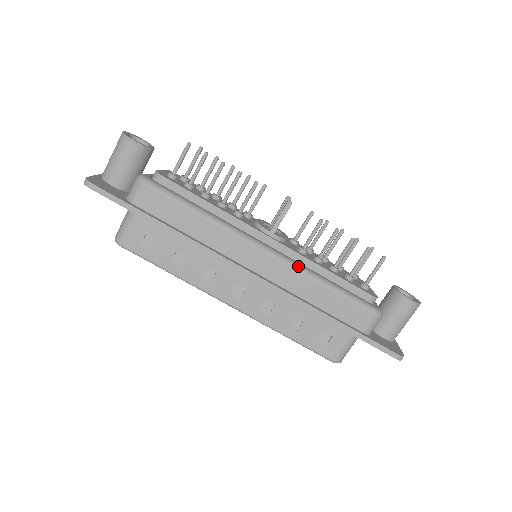
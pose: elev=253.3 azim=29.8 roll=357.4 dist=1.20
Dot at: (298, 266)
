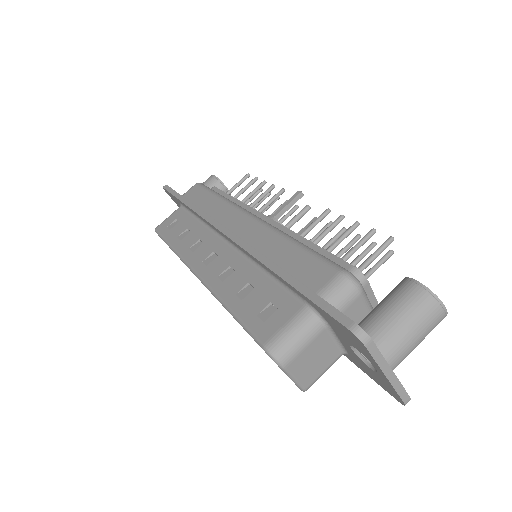
Dot at: (275, 227)
